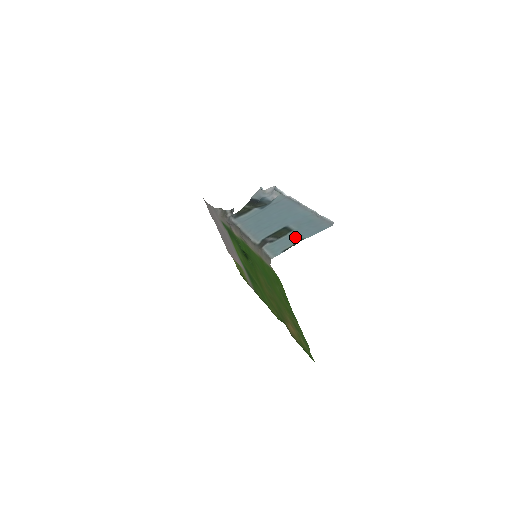
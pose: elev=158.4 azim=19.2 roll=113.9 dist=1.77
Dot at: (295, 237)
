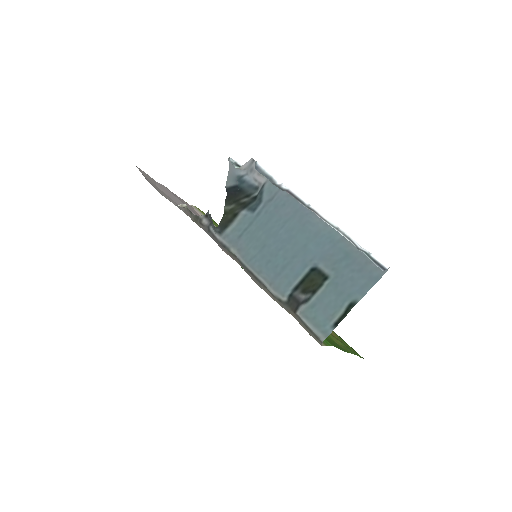
Dot at: (341, 297)
